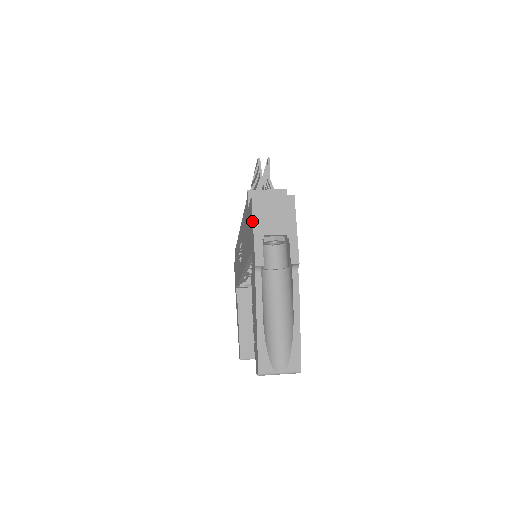
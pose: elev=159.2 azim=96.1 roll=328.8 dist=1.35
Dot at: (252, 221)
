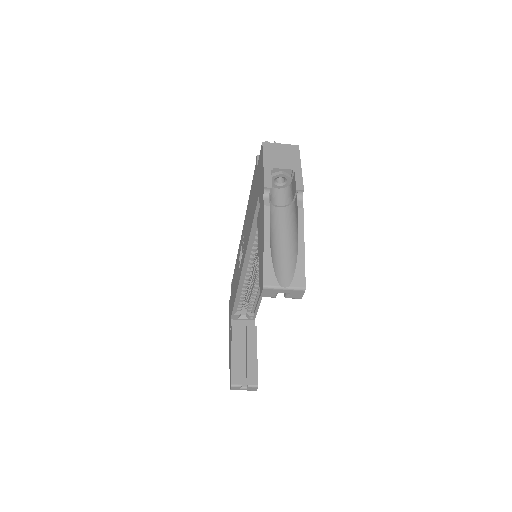
Dot at: (262, 159)
